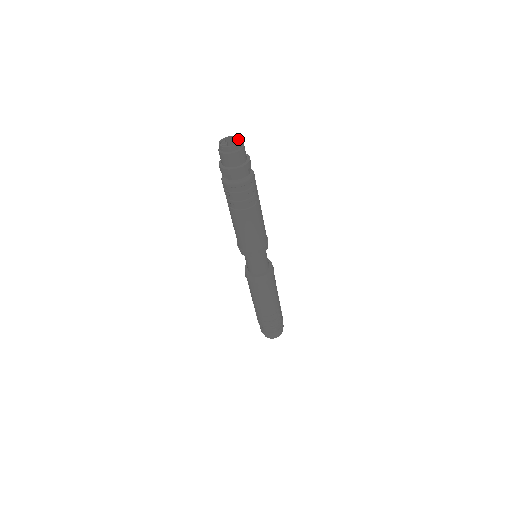
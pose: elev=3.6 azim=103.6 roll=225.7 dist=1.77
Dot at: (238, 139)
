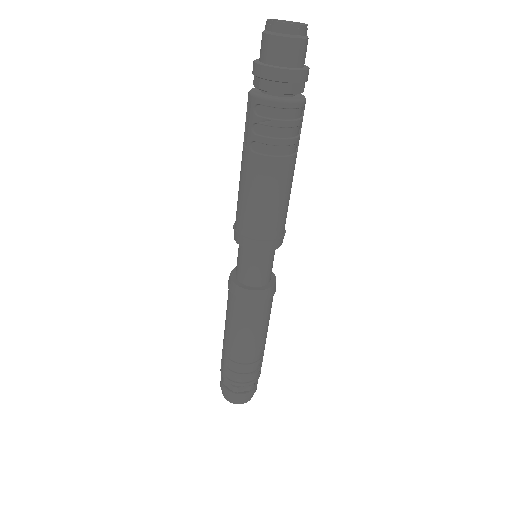
Dot at: occluded
